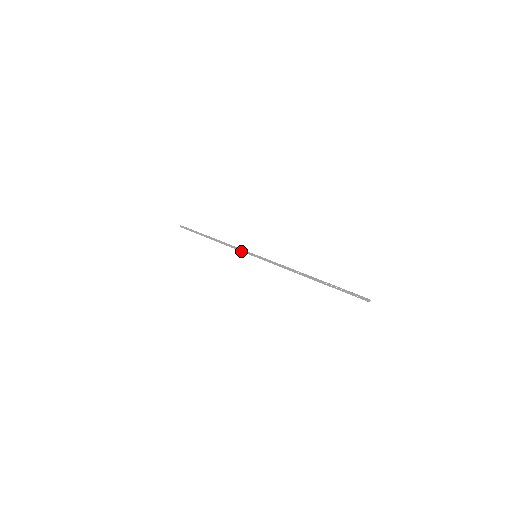
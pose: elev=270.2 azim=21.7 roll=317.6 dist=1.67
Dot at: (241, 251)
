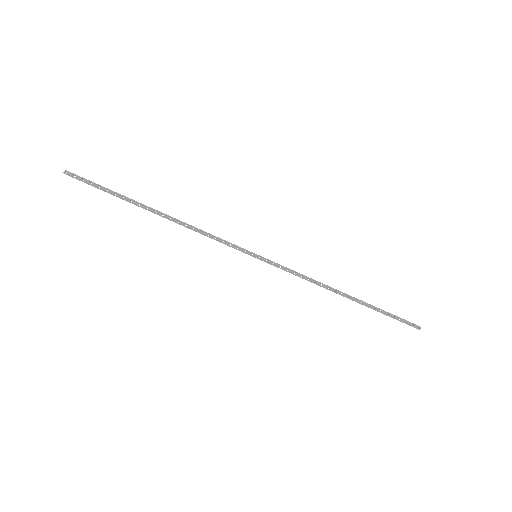
Dot at: (226, 244)
